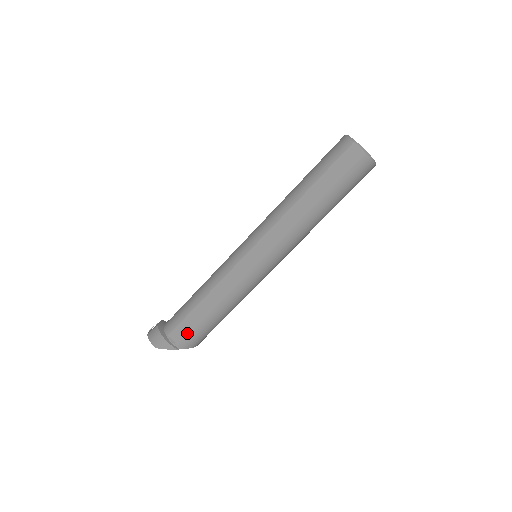
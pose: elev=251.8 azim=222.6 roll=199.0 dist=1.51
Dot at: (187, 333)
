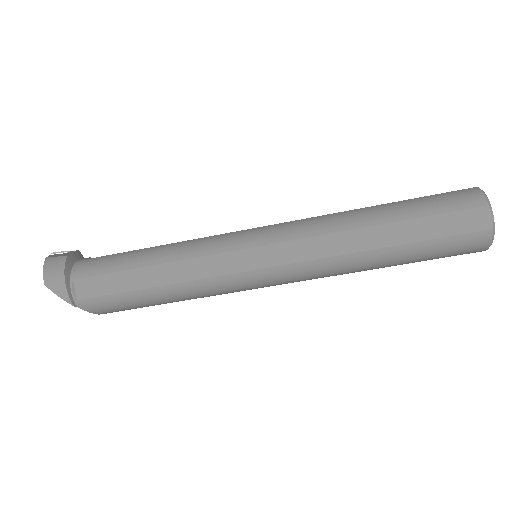
Dot at: (101, 294)
